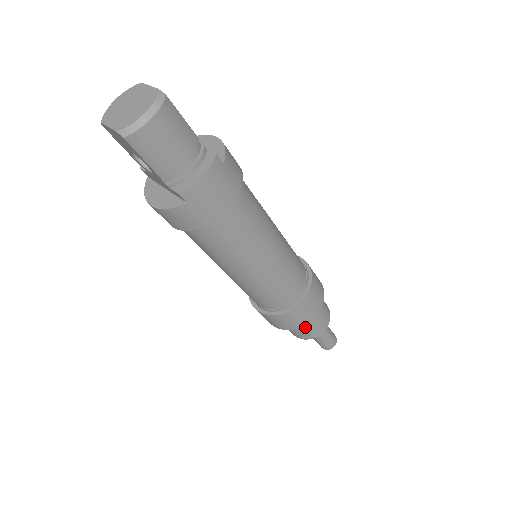
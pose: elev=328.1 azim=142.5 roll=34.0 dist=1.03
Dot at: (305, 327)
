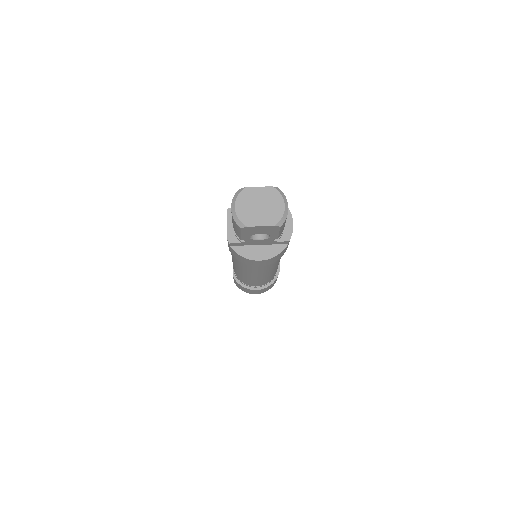
Dot at: occluded
